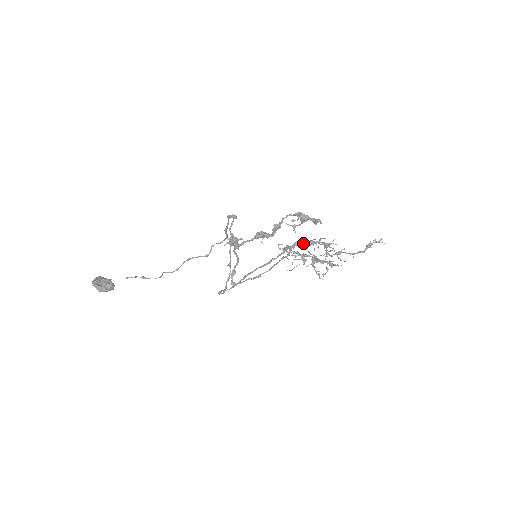
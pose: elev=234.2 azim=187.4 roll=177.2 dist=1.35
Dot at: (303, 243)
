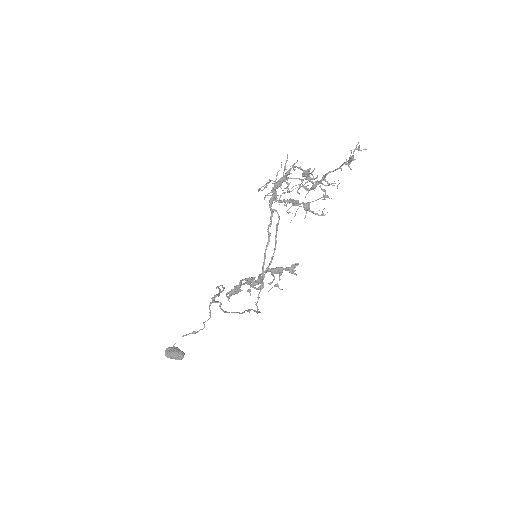
Dot at: (280, 180)
